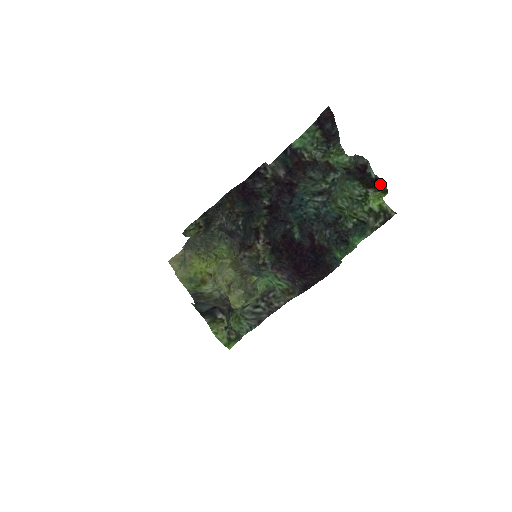
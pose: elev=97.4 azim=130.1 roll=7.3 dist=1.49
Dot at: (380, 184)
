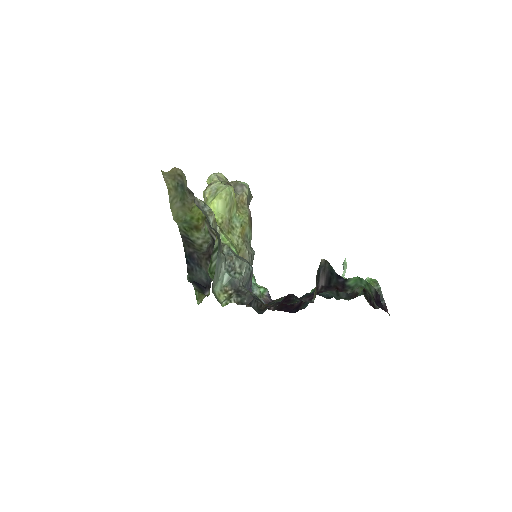
Dot at: occluded
